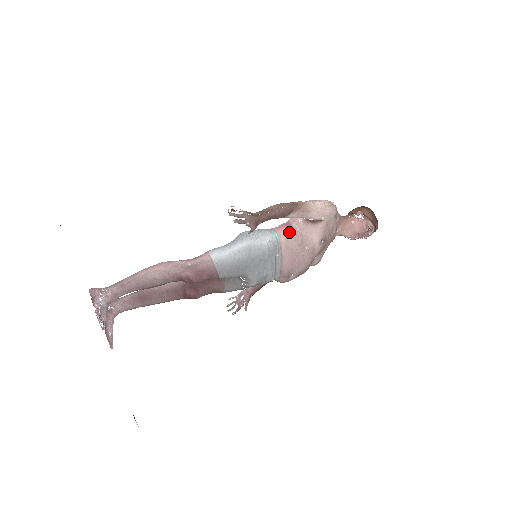
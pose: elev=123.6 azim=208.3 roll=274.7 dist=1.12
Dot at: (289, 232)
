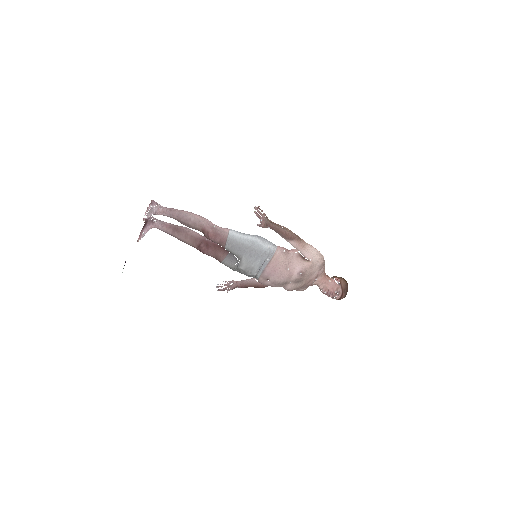
Dot at: (284, 252)
